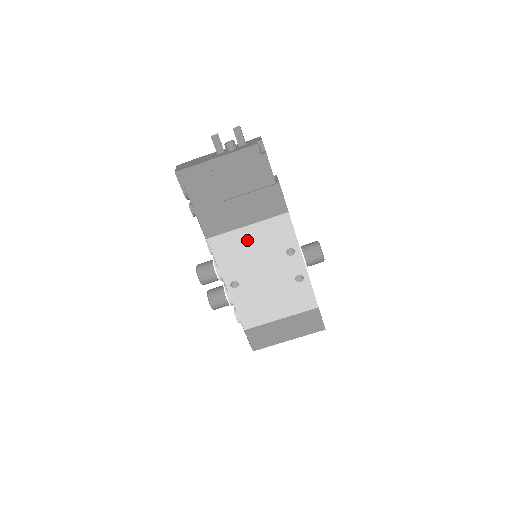
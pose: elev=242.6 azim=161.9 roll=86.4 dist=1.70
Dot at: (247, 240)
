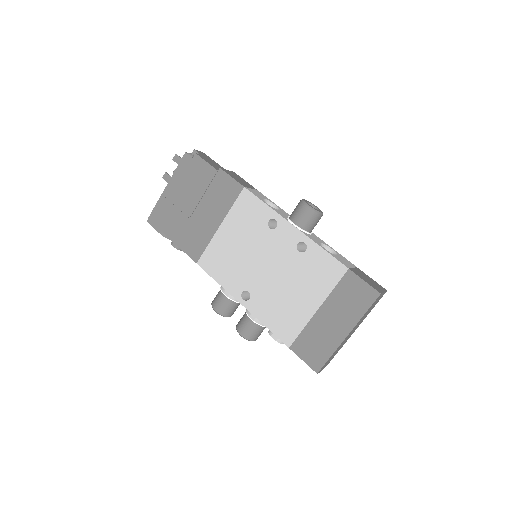
Dot at: (228, 240)
